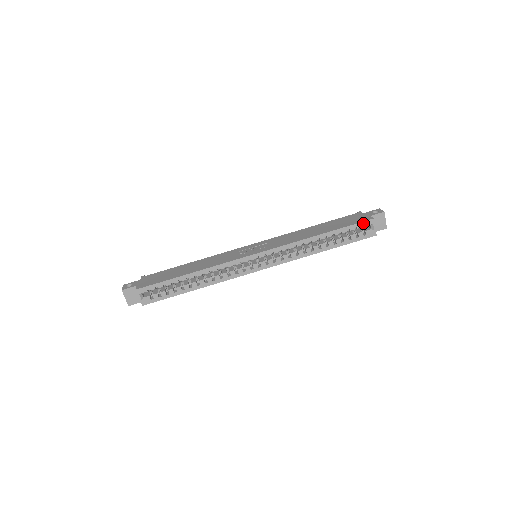
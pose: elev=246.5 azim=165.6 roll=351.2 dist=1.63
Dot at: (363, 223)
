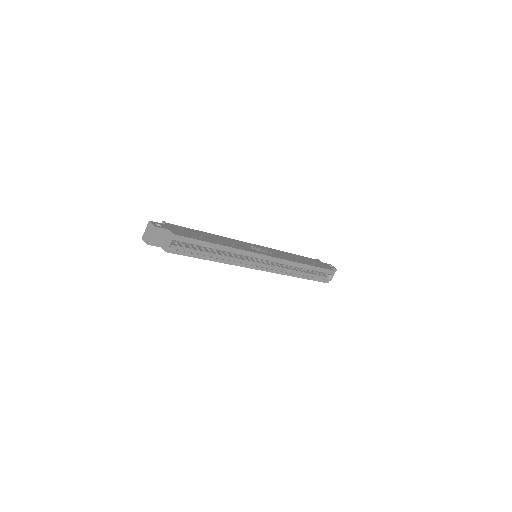
Dot at: (329, 271)
